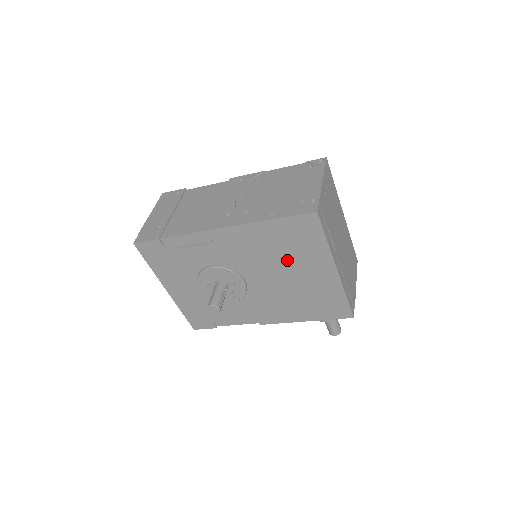
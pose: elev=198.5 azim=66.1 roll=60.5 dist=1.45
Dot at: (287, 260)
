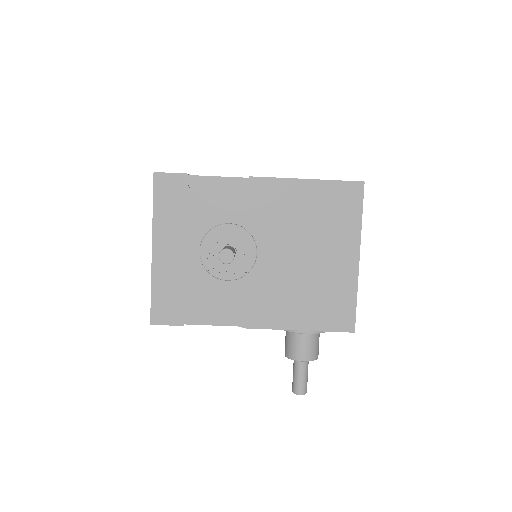
Dot at: (314, 234)
